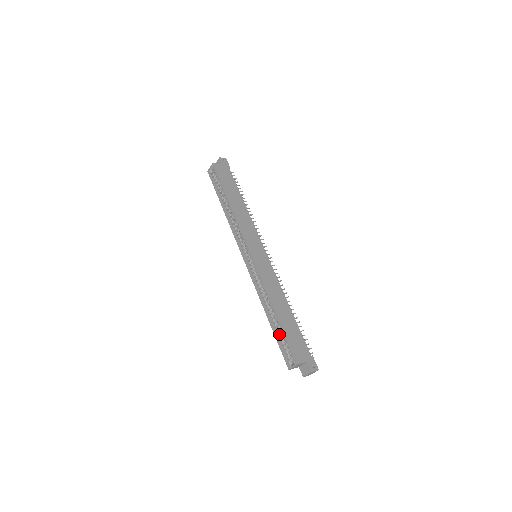
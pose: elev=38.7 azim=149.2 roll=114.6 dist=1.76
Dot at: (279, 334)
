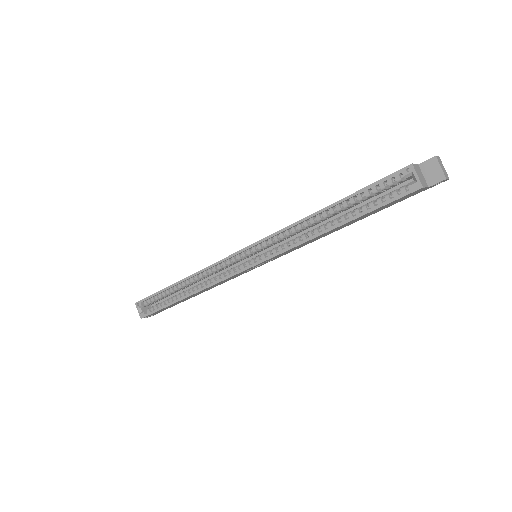
Dot at: (362, 206)
